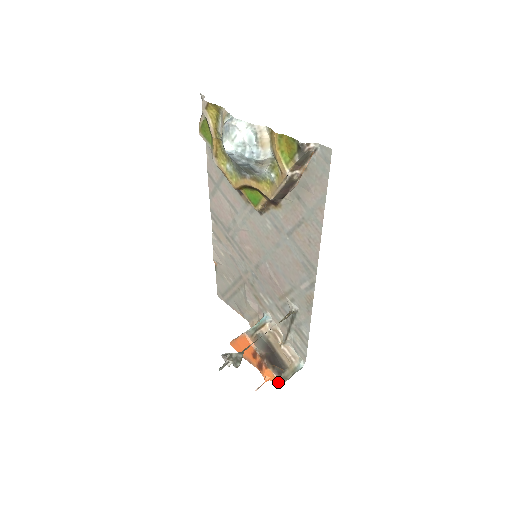
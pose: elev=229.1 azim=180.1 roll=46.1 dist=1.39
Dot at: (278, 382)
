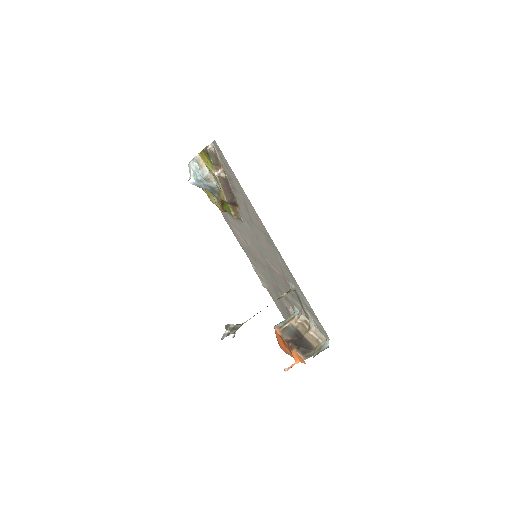
Dot at: (302, 360)
